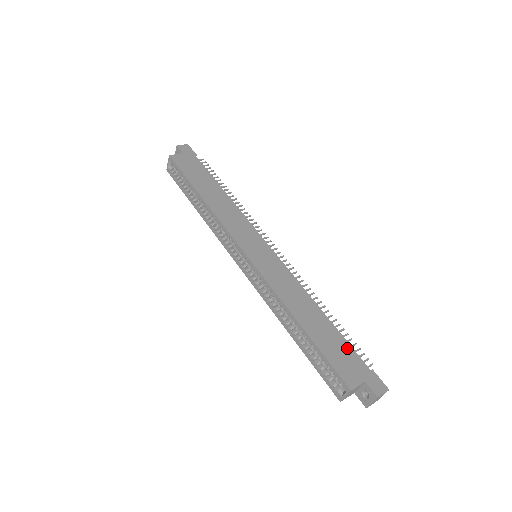
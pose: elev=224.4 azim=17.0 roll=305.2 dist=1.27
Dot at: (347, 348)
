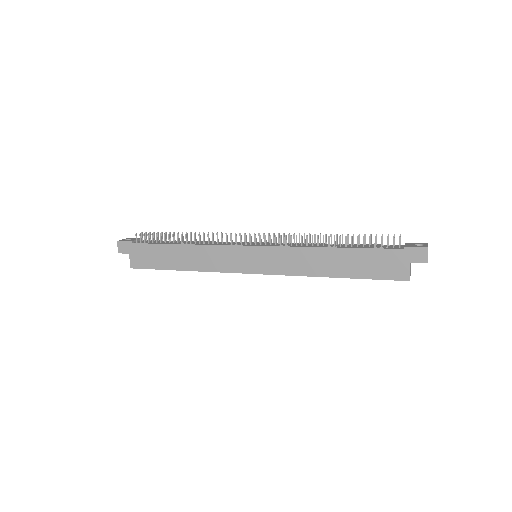
Dot at: (375, 254)
